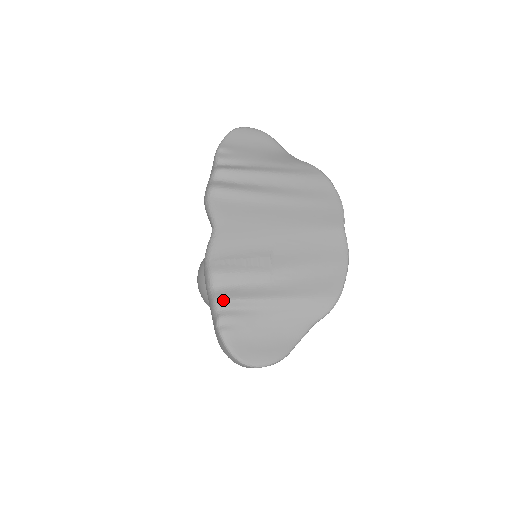
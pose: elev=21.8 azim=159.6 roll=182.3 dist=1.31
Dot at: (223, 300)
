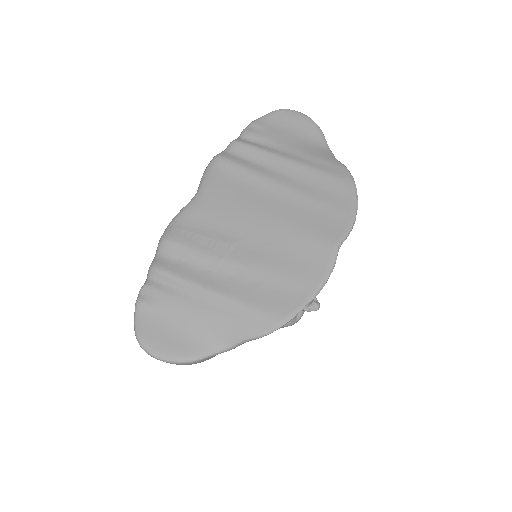
Dot at: (156, 269)
